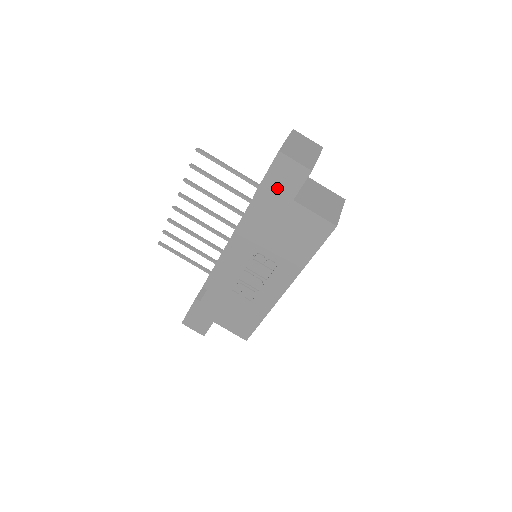
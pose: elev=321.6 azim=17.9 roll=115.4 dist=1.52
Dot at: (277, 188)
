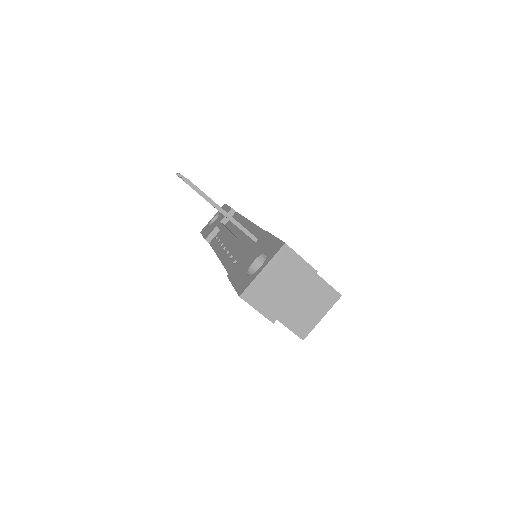
Dot at: occluded
